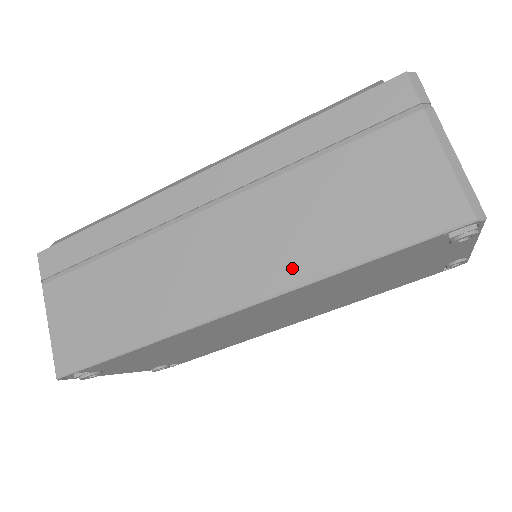
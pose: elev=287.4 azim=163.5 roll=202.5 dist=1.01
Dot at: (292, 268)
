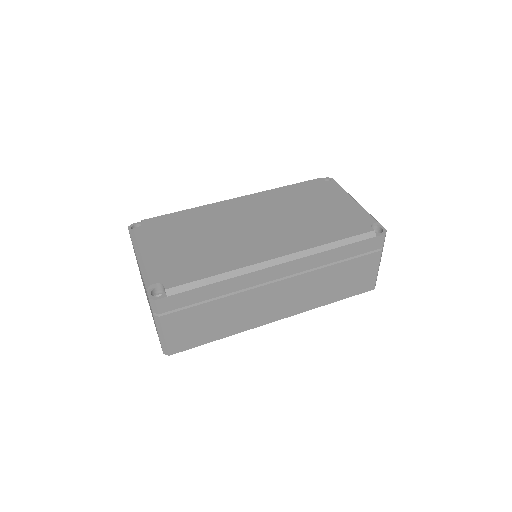
Dot at: (309, 305)
